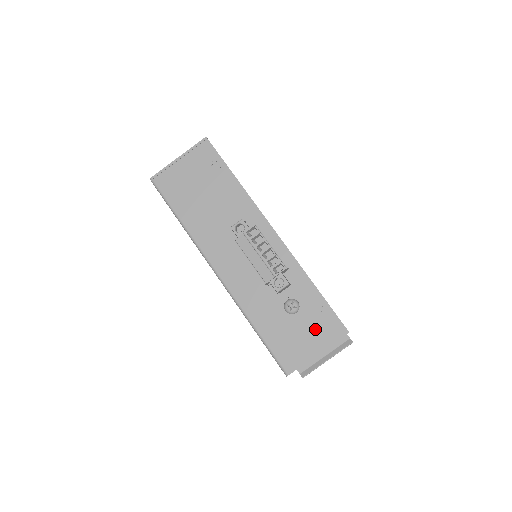
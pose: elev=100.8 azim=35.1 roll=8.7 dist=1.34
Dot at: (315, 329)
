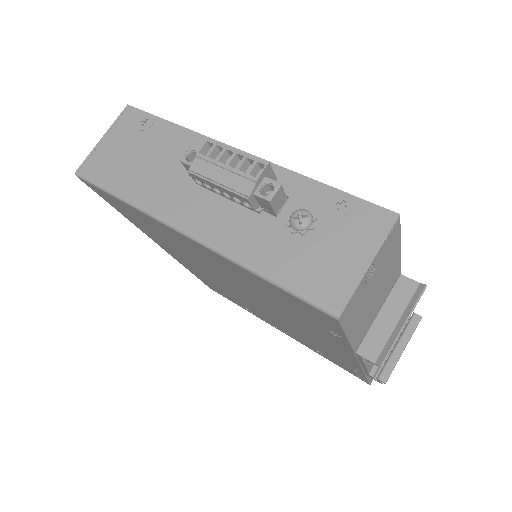
Dot at: (349, 234)
